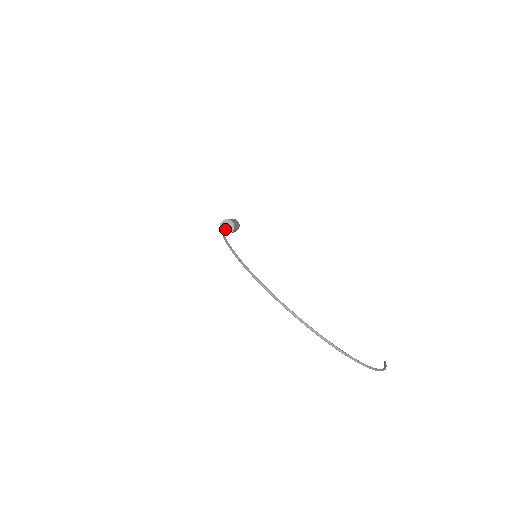
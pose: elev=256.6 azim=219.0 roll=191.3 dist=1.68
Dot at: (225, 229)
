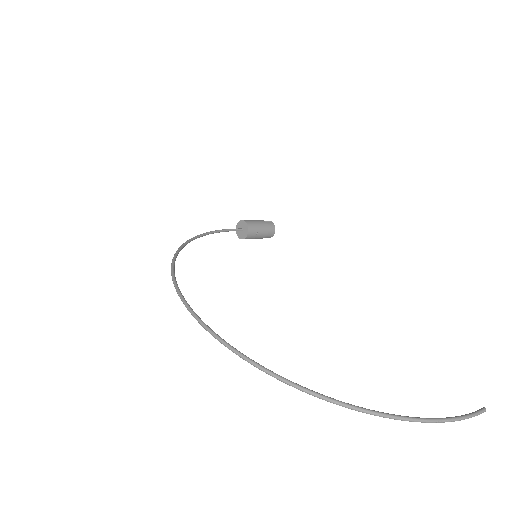
Dot at: (241, 233)
